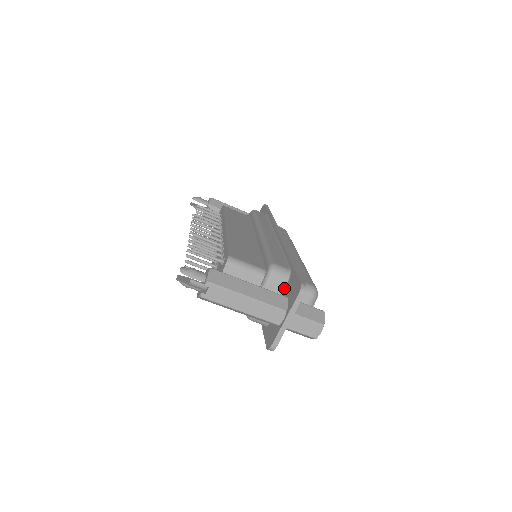
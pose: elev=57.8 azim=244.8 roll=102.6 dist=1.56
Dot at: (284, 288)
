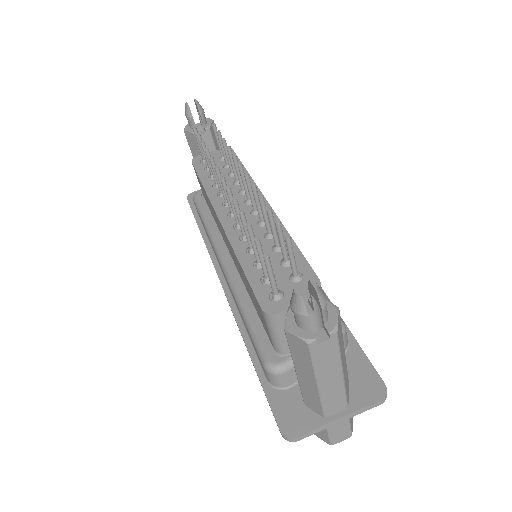
Dot at: occluded
